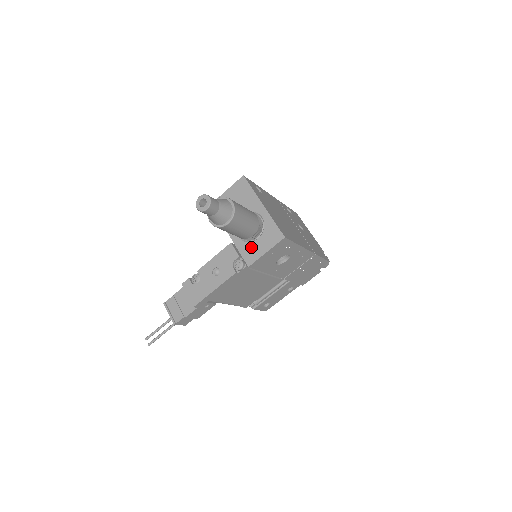
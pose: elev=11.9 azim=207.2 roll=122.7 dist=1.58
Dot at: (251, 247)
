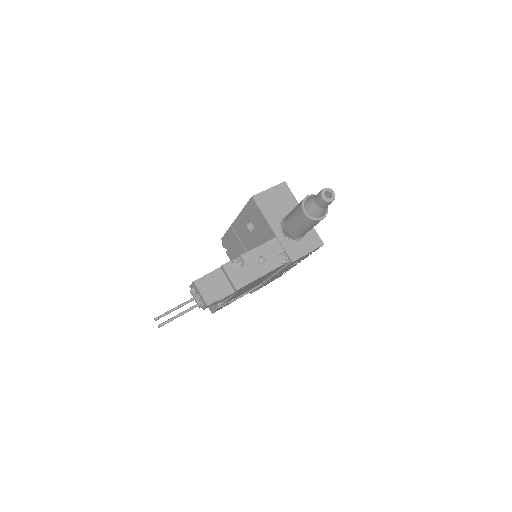
Dot at: (295, 245)
